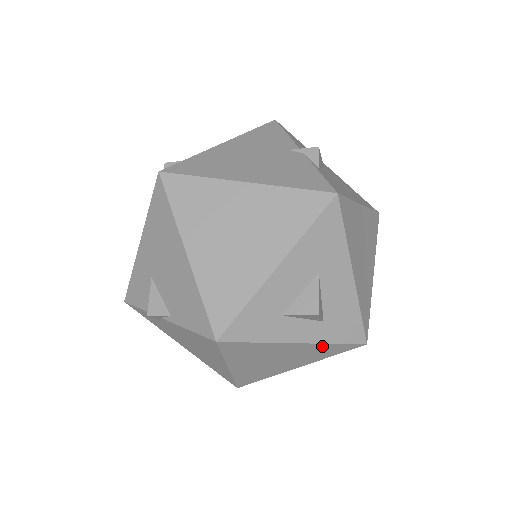
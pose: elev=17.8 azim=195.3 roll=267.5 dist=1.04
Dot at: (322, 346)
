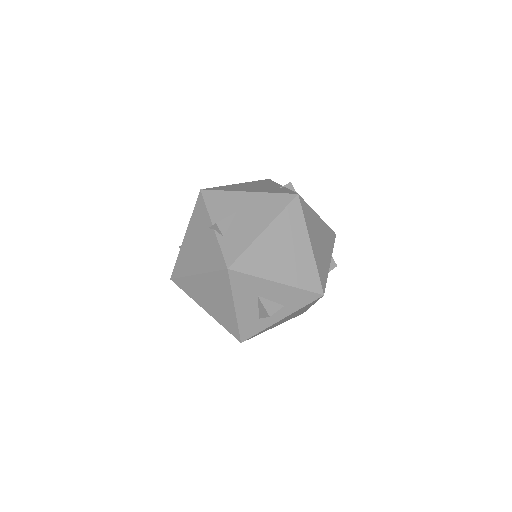
Dot at: (298, 310)
